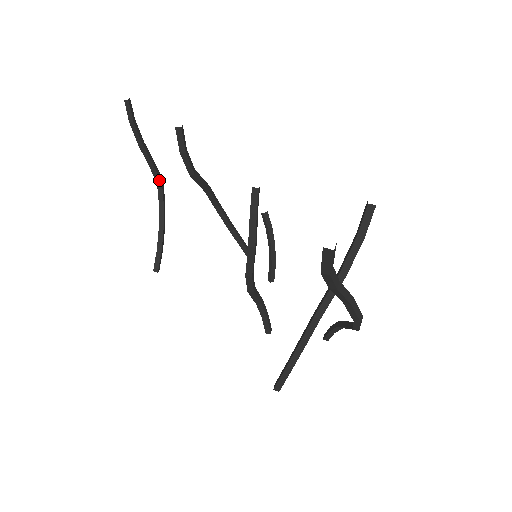
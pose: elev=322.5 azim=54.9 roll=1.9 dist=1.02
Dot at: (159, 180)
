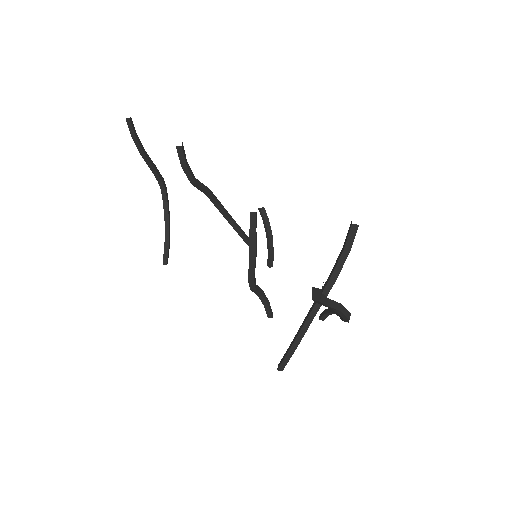
Dot at: (162, 183)
